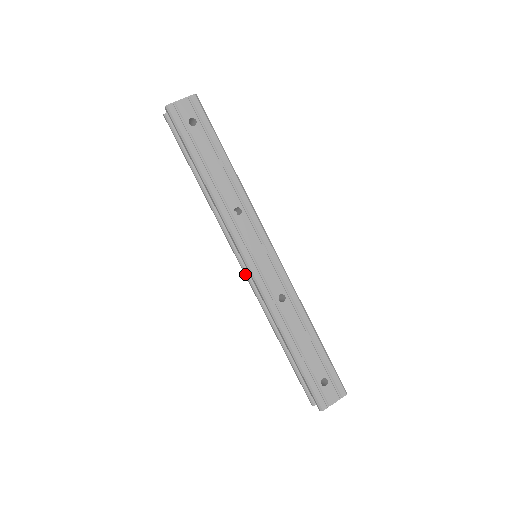
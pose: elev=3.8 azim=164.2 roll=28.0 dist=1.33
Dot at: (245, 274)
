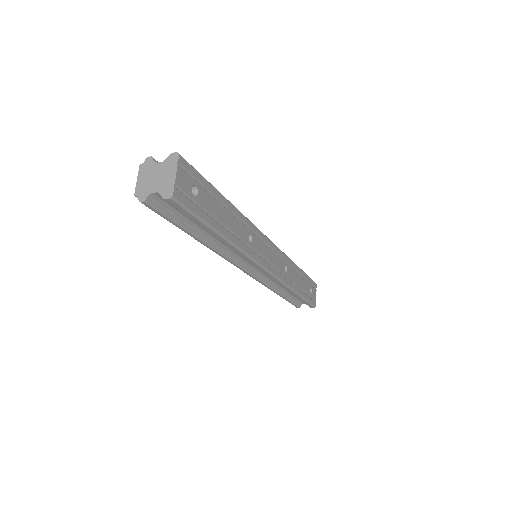
Dot at: (252, 276)
